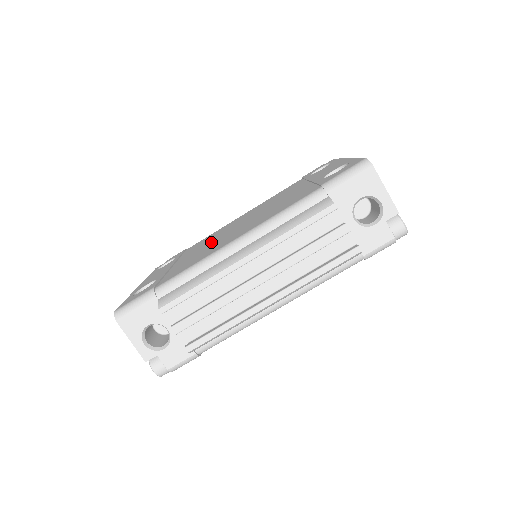
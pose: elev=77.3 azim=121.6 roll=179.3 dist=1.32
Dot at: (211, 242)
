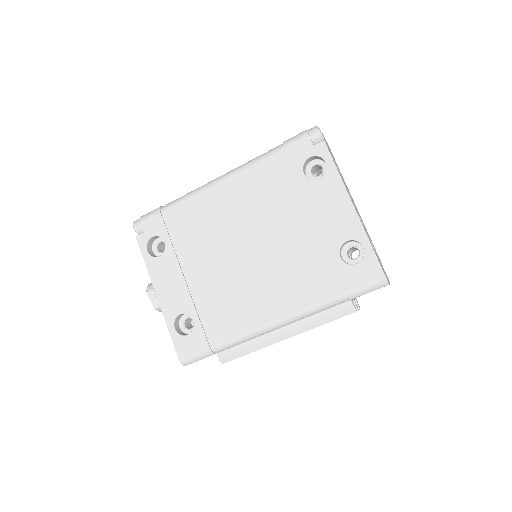
Dot at: (221, 264)
